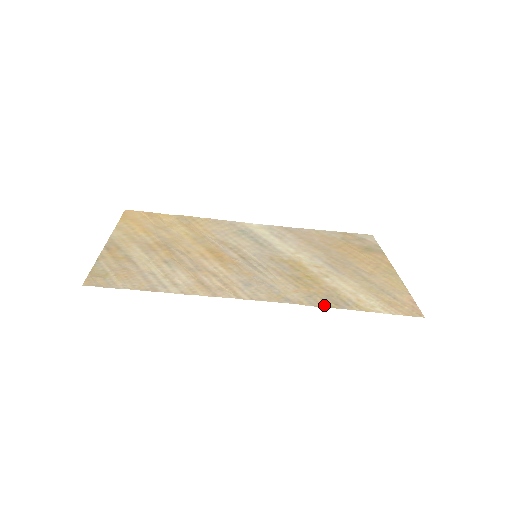
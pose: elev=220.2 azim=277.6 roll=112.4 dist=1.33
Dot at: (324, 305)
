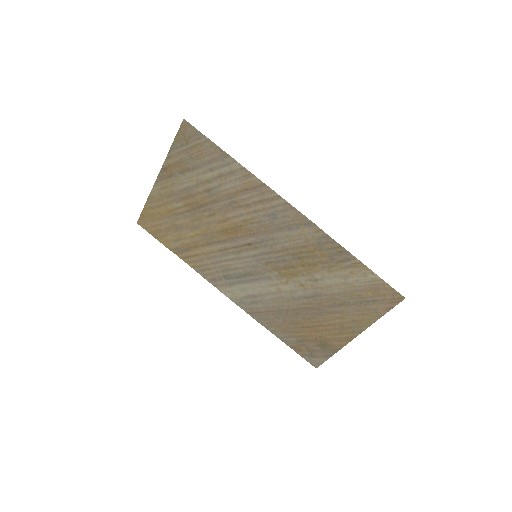
Dot at: (334, 243)
